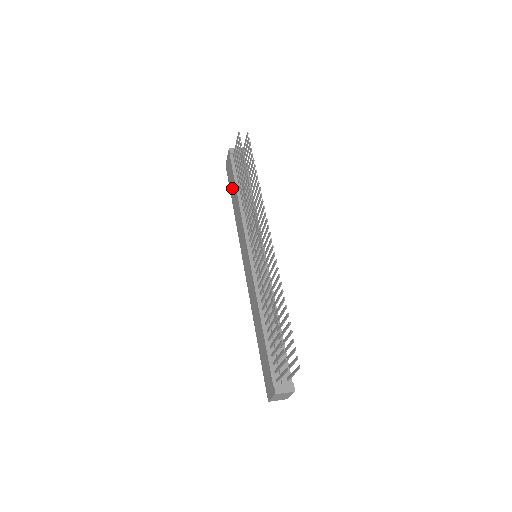
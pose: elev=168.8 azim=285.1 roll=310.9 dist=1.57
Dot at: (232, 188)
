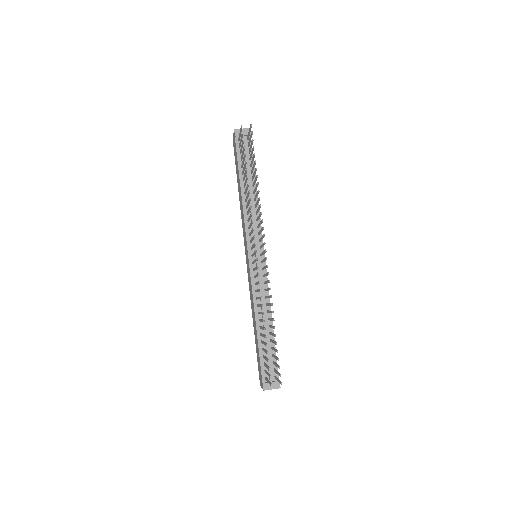
Dot at: (237, 174)
